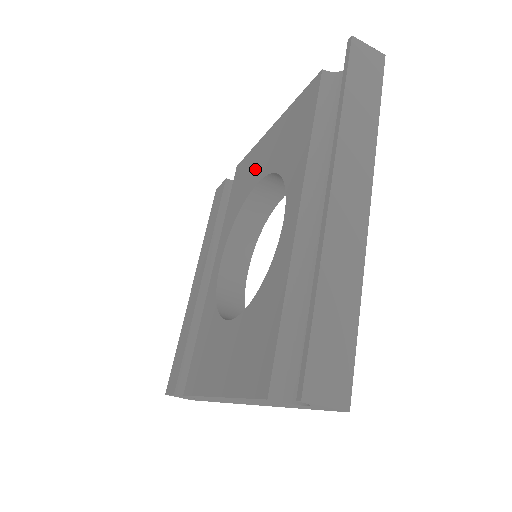
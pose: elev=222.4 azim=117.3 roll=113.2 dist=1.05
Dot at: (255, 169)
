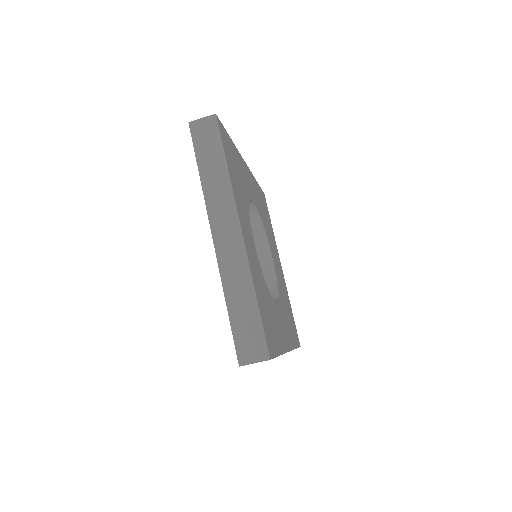
Dot at: occluded
